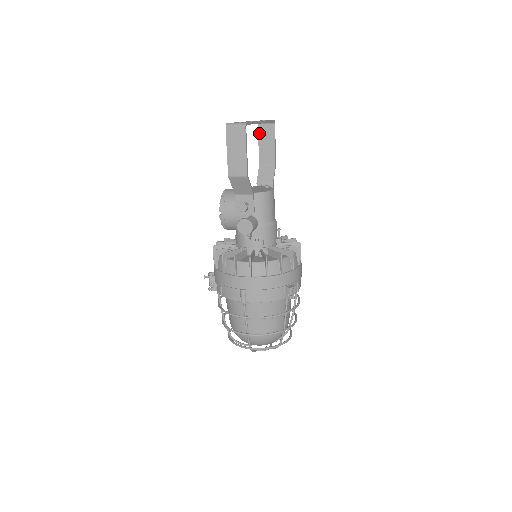
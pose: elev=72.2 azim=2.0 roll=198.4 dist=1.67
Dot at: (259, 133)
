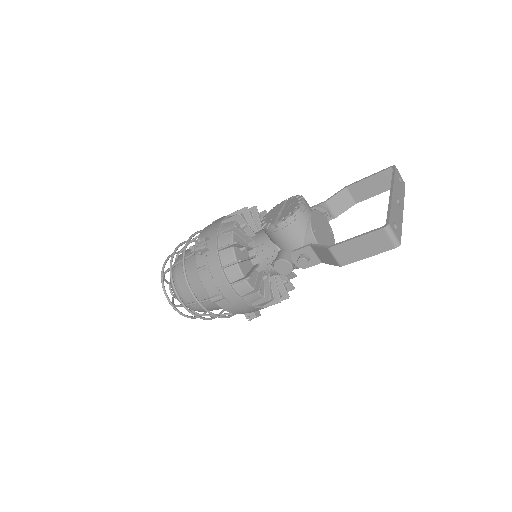
Dot at: (382, 173)
